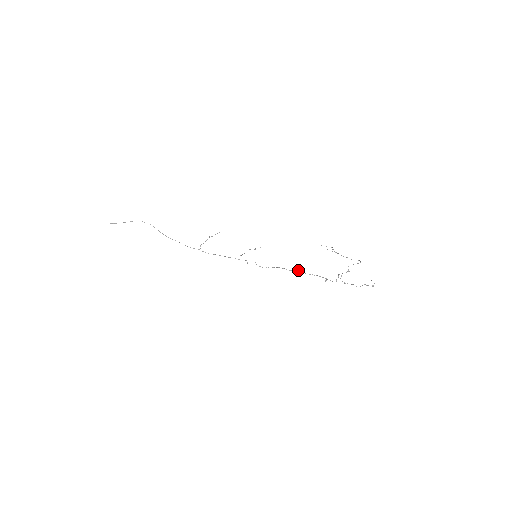
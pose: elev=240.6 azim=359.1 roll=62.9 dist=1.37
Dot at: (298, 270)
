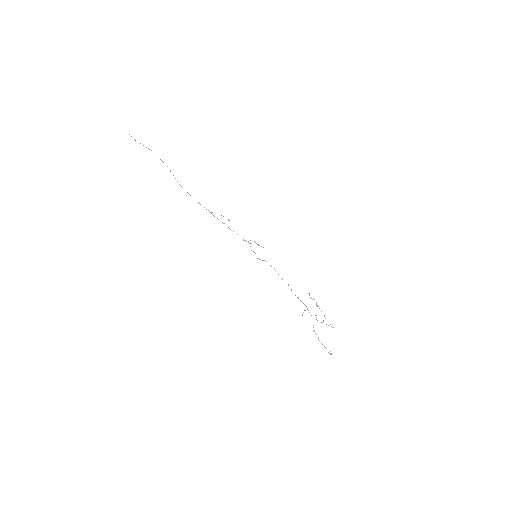
Dot at: (288, 285)
